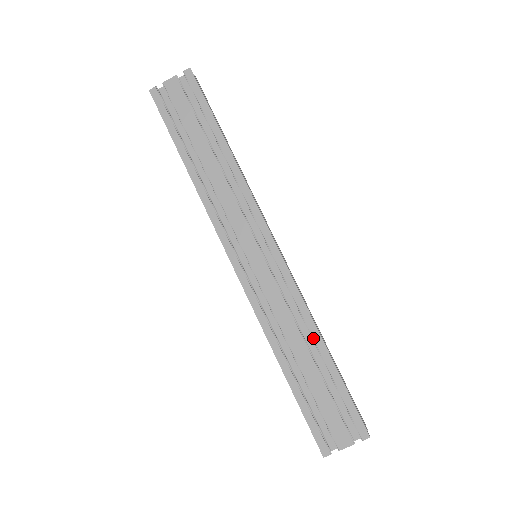
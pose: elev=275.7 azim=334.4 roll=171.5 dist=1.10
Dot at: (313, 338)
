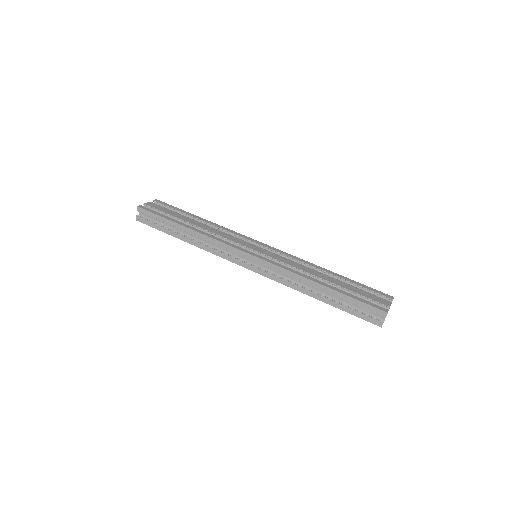
Dot at: (322, 270)
